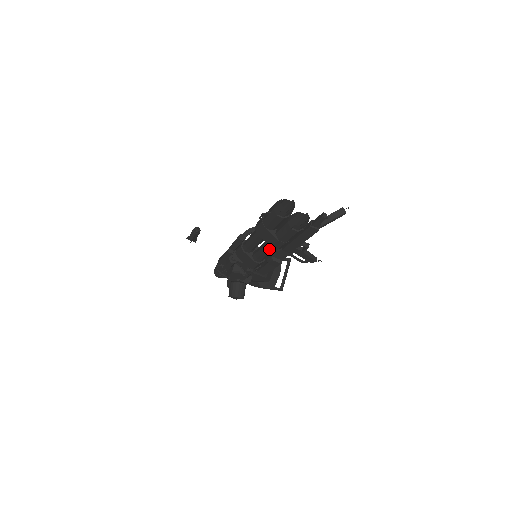
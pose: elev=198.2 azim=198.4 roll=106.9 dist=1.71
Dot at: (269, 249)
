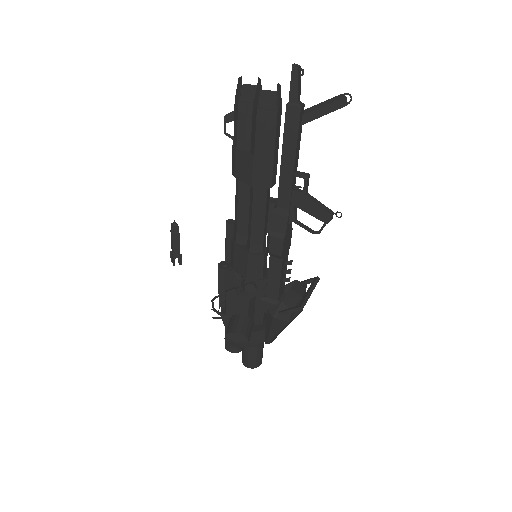
Dot at: (255, 202)
